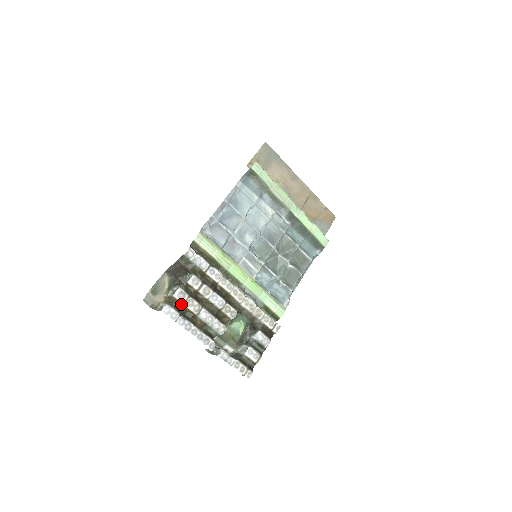
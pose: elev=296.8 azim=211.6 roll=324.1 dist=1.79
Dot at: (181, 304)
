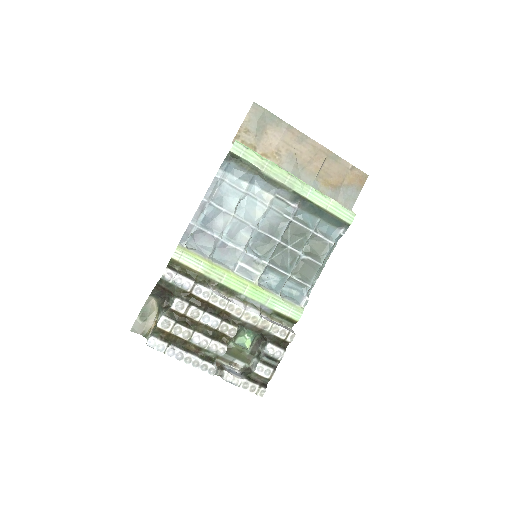
Dot at: (167, 333)
